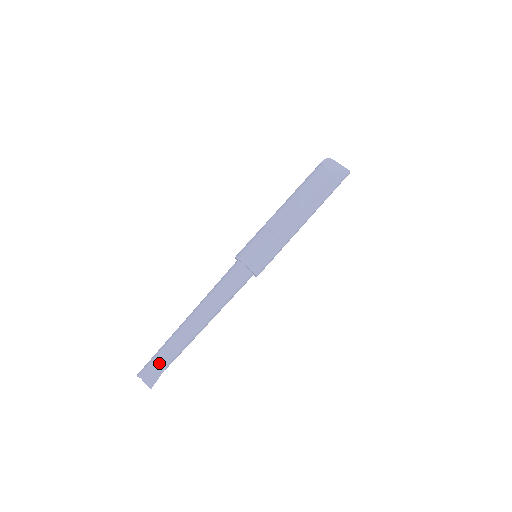
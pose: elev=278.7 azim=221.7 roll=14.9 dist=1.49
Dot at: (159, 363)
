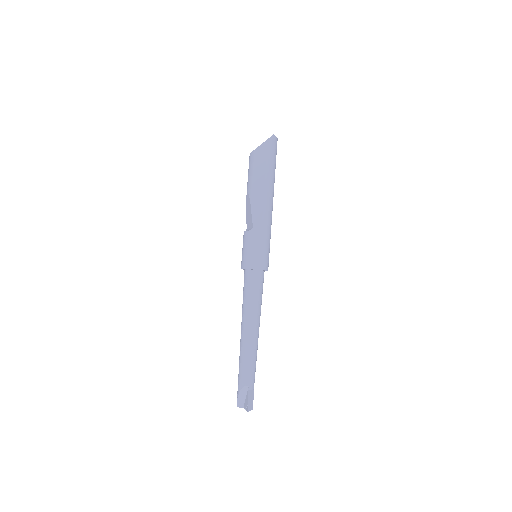
Dot at: (239, 386)
